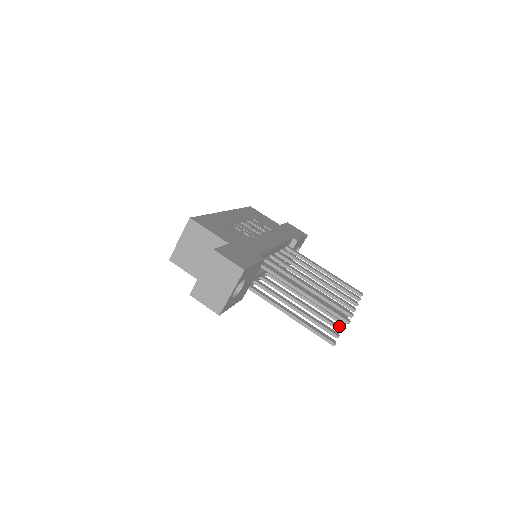
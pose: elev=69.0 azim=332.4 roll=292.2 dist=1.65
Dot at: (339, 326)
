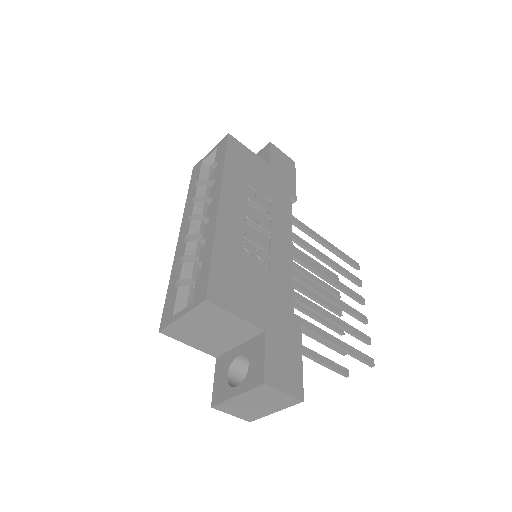
Dot at: occluded
